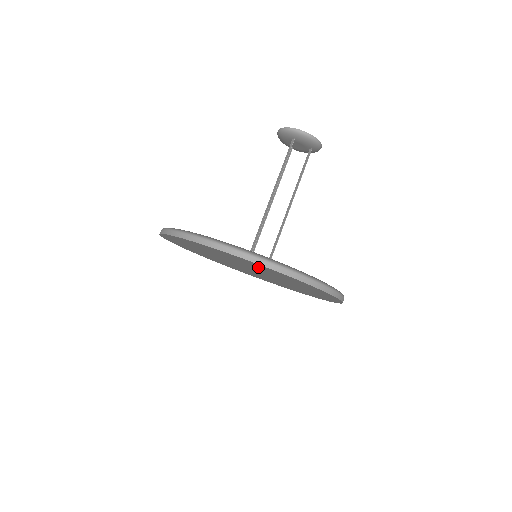
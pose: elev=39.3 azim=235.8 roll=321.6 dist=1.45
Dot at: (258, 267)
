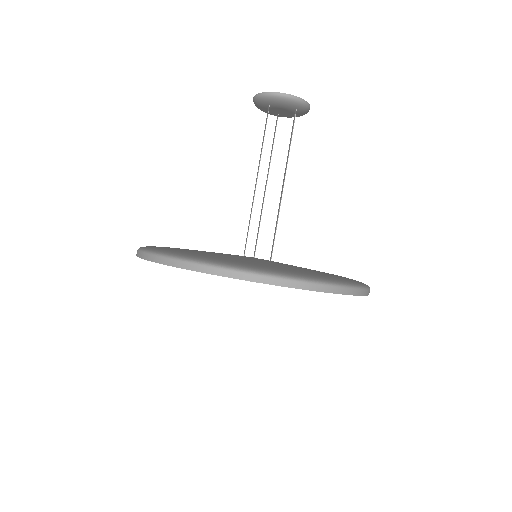
Dot at: occluded
